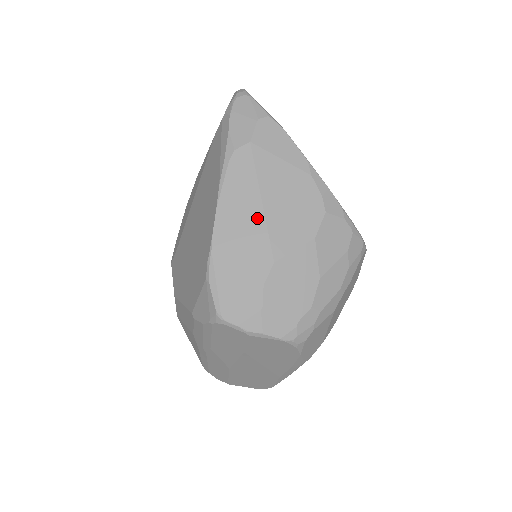
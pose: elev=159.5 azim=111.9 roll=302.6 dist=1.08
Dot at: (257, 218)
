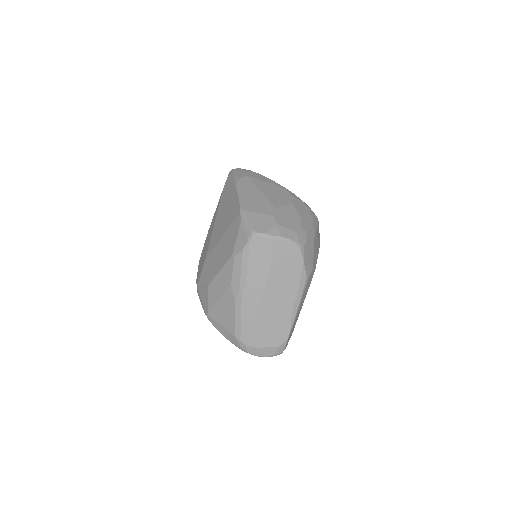
Dot at: (260, 196)
